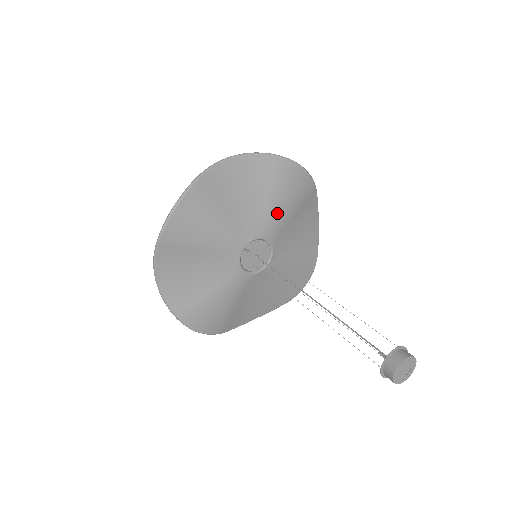
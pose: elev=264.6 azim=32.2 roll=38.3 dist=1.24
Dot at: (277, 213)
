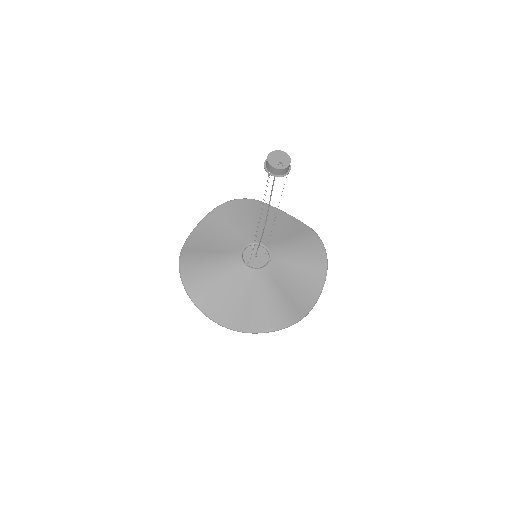
Dot at: (289, 248)
